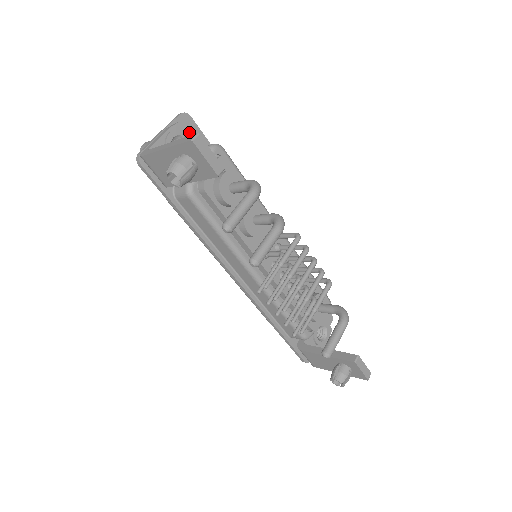
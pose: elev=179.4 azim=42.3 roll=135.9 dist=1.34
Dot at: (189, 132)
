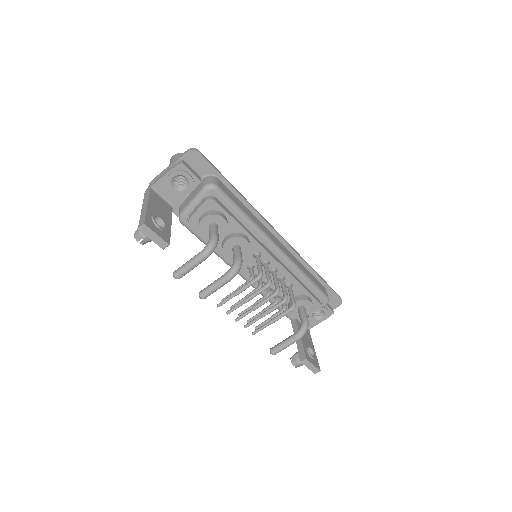
Dot at: (196, 165)
